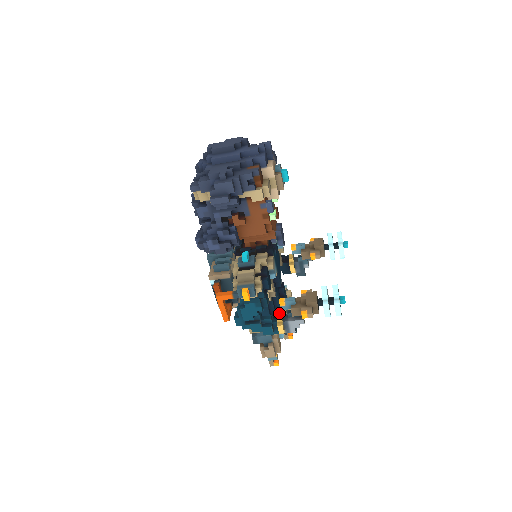
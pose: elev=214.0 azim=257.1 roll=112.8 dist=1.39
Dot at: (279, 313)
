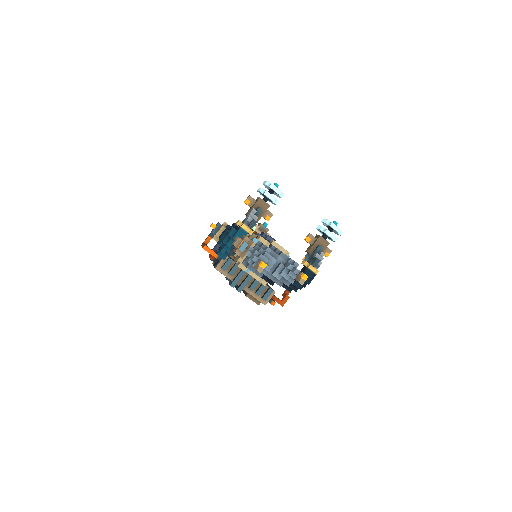
Dot at: occluded
